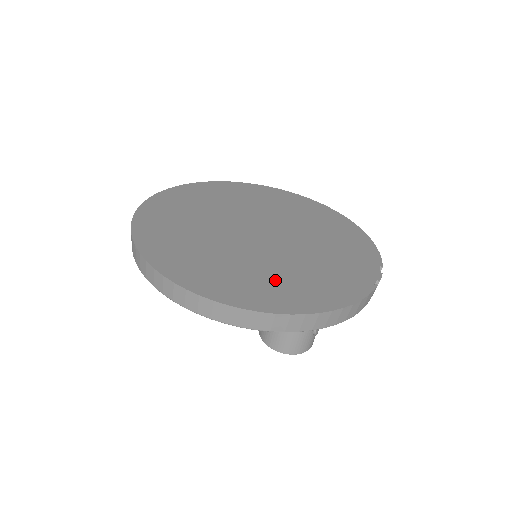
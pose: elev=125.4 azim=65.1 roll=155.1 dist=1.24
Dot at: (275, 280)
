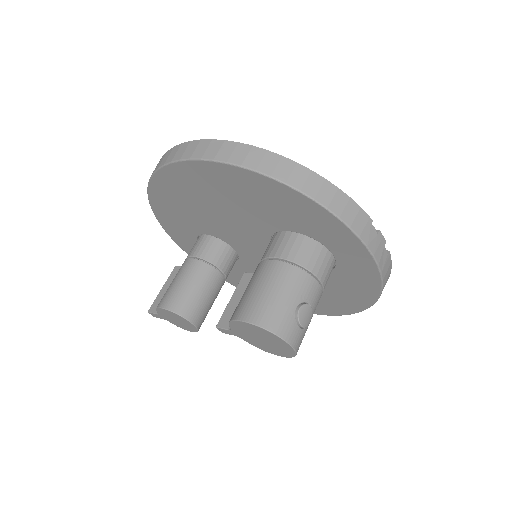
Dot at: occluded
